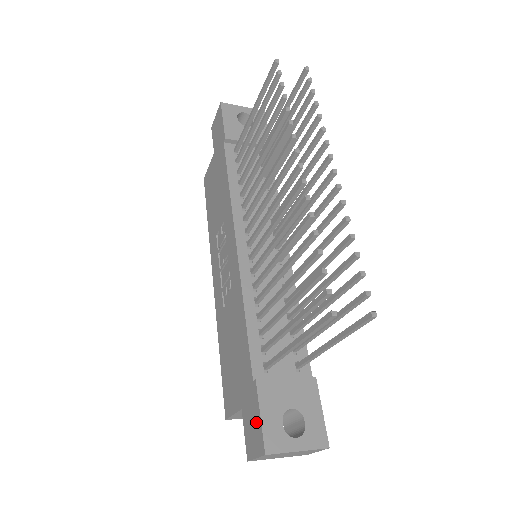
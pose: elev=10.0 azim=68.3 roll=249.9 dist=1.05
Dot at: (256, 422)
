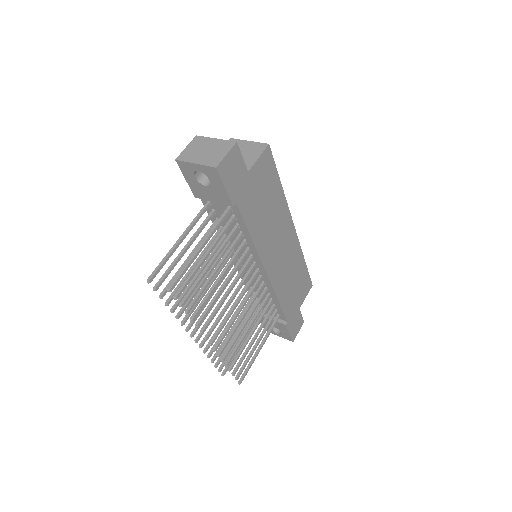
Dot at: occluded
